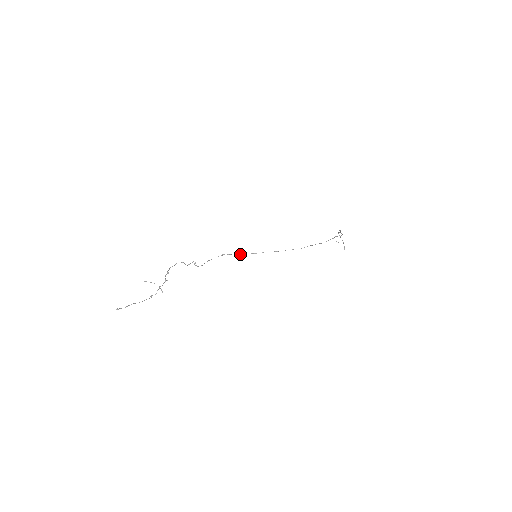
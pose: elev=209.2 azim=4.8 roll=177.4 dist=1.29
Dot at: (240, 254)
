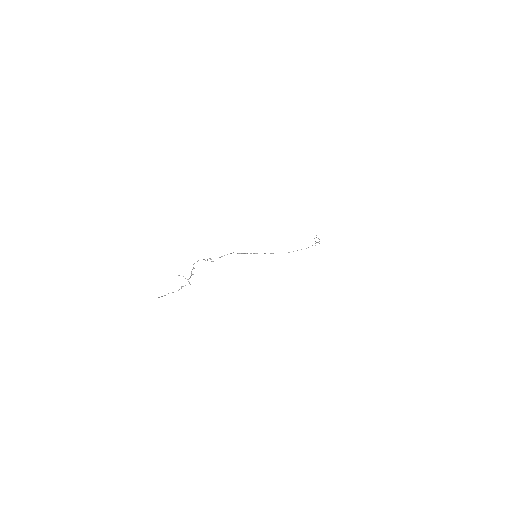
Dot at: (244, 253)
